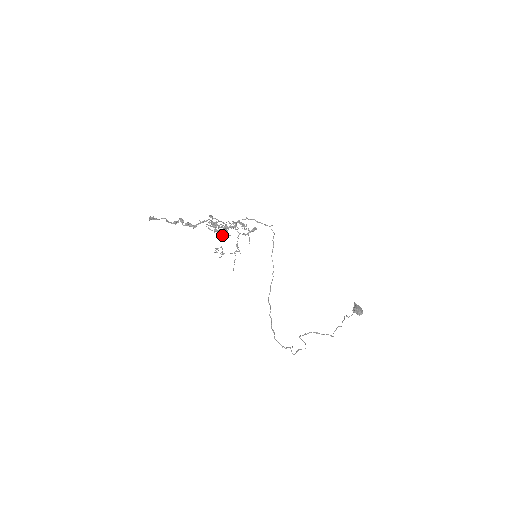
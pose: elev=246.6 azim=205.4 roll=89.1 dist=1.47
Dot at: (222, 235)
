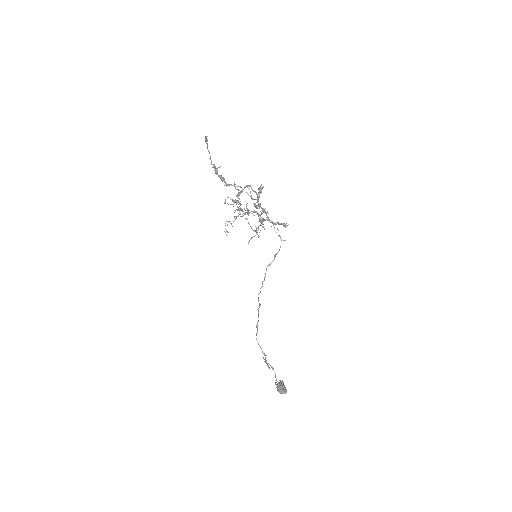
Dot at: (239, 214)
